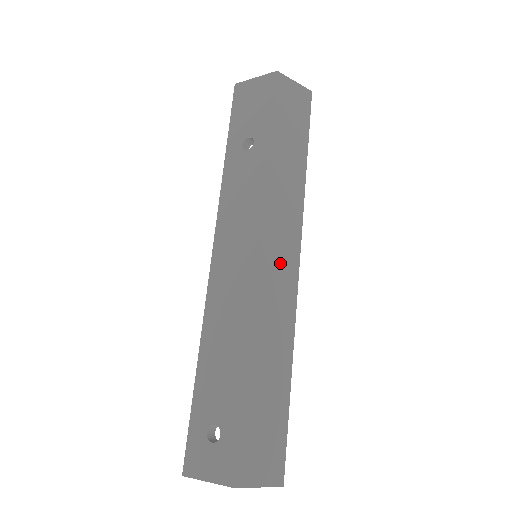
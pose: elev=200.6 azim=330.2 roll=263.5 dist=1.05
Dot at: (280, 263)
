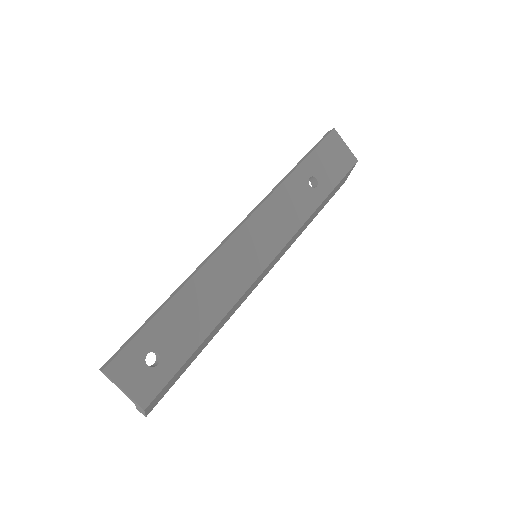
Dot at: occluded
